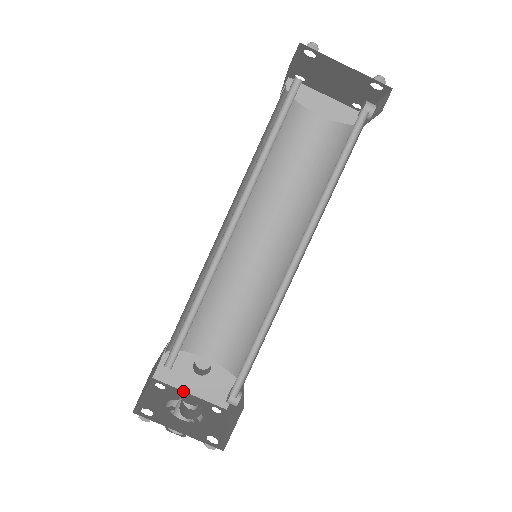
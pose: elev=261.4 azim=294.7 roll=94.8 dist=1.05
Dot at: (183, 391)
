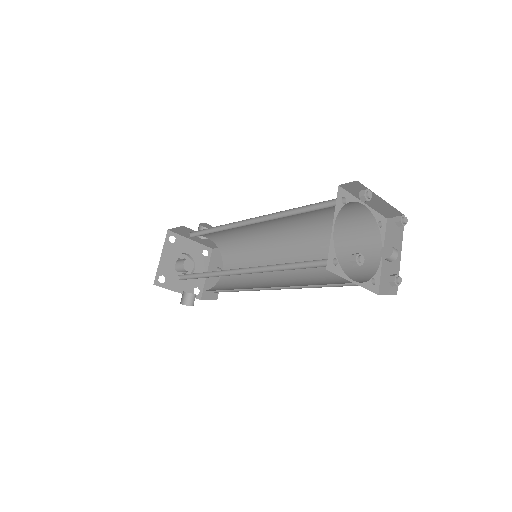
Dot at: (187, 238)
